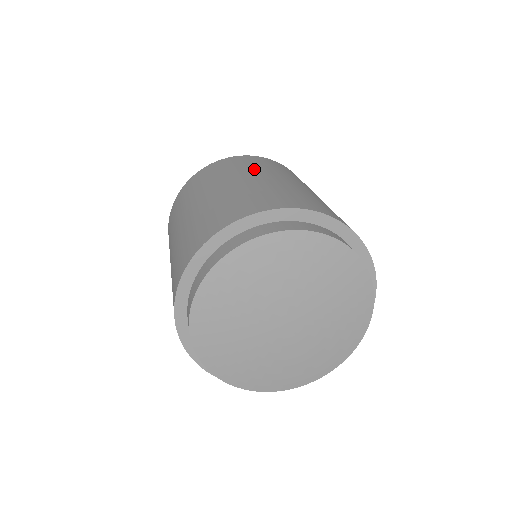
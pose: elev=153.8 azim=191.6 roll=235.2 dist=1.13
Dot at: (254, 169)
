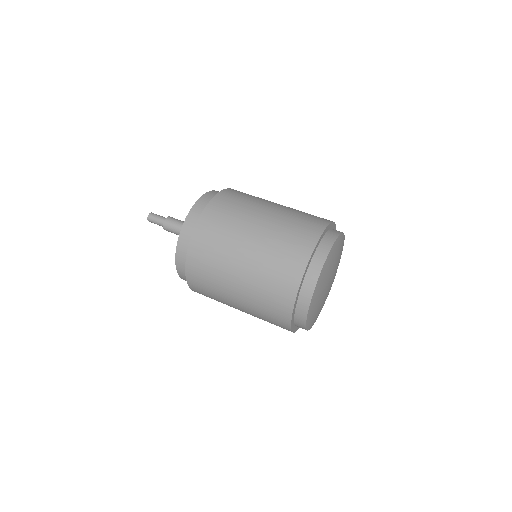
Dot at: (231, 239)
